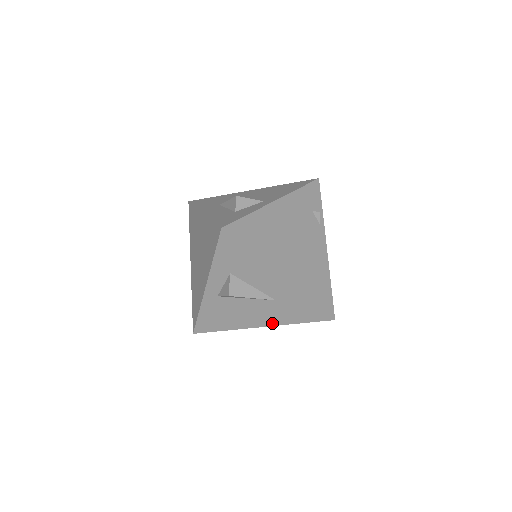
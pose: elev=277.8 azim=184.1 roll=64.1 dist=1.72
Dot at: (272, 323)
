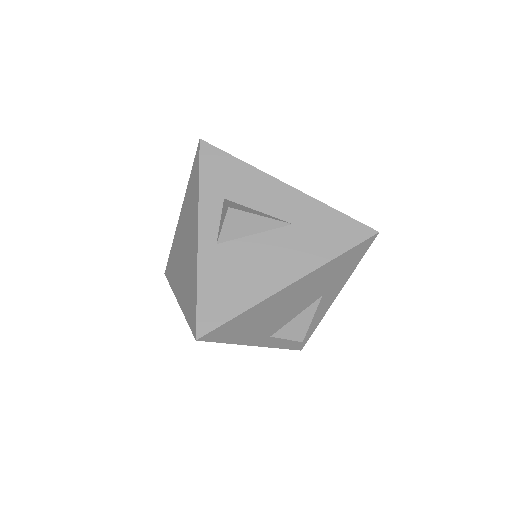
Dot at: (303, 270)
